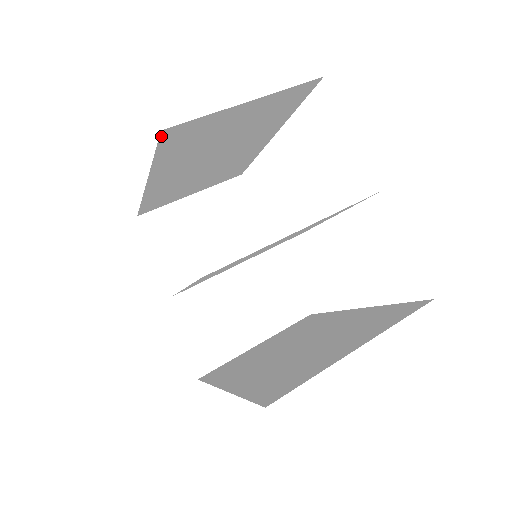
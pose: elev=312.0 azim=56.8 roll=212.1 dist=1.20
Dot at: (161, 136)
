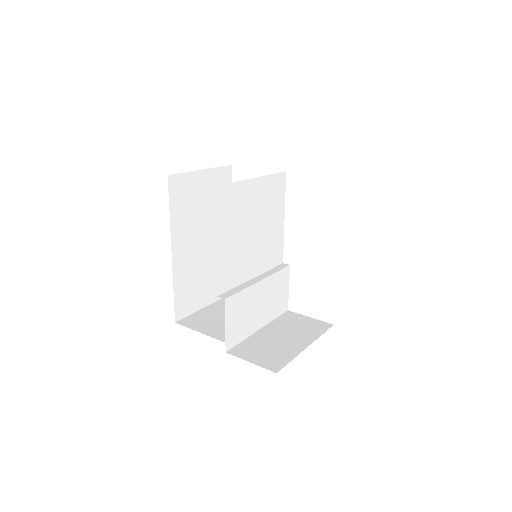
Dot at: (169, 183)
